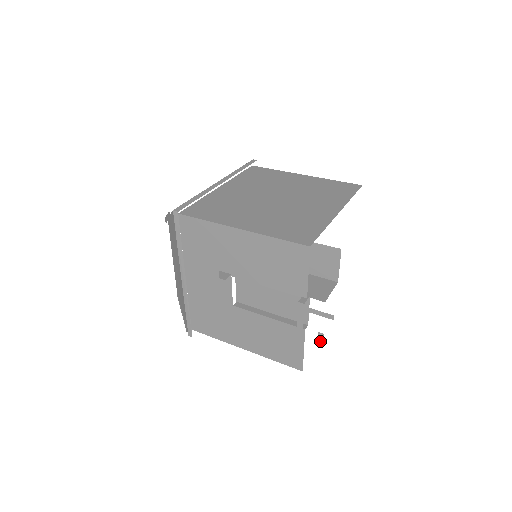
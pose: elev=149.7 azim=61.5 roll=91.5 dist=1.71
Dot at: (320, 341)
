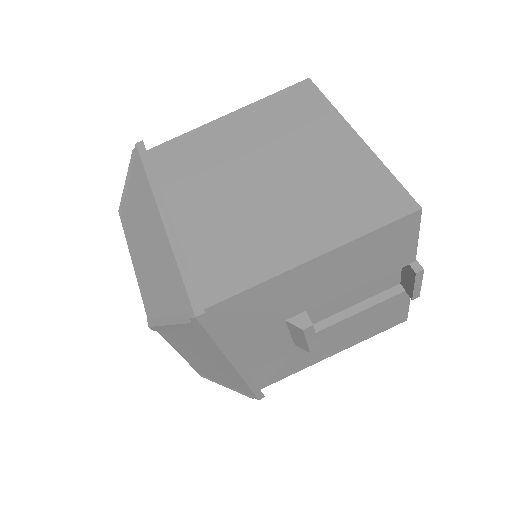
Dot at: occluded
